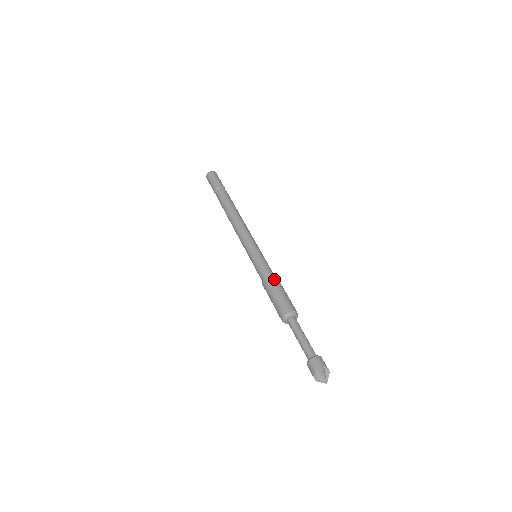
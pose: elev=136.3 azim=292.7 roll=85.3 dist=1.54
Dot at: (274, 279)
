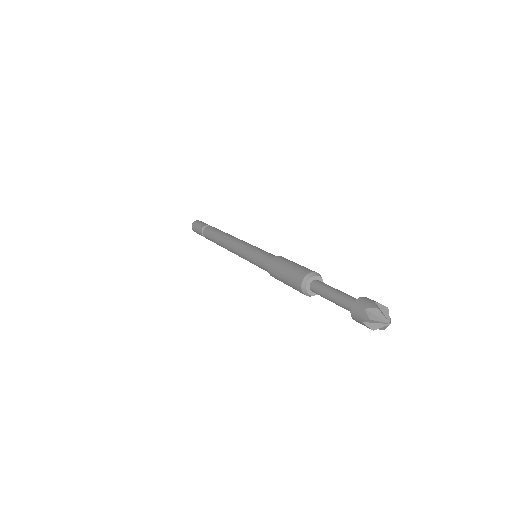
Dot at: (279, 258)
